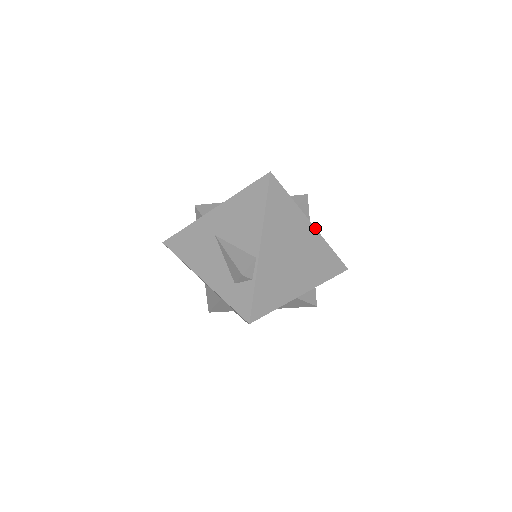
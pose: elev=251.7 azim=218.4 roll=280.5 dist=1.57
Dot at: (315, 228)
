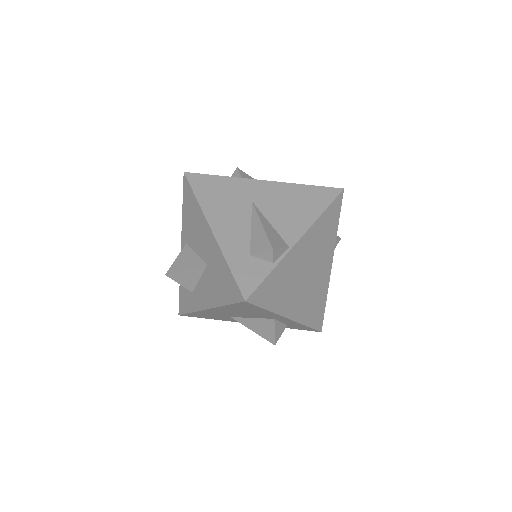
Dot at: occluded
